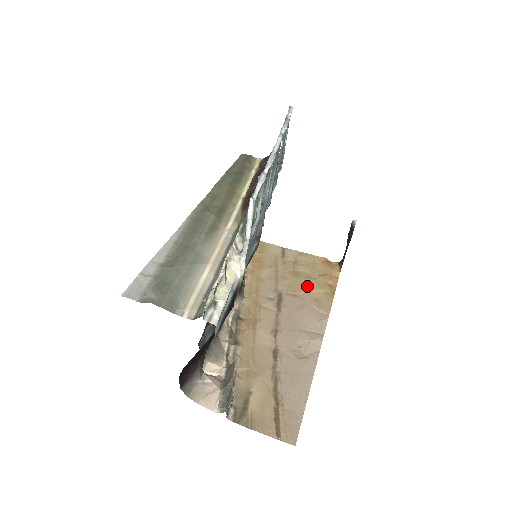
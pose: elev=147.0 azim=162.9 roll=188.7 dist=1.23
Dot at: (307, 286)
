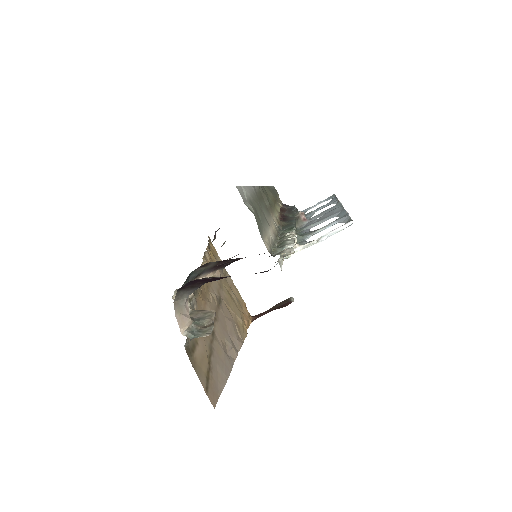
Dot at: (235, 310)
